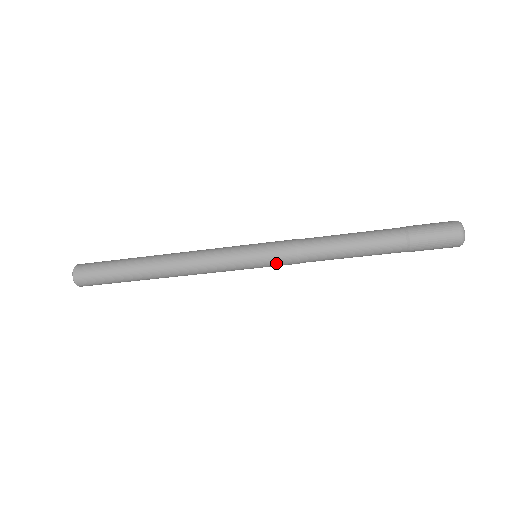
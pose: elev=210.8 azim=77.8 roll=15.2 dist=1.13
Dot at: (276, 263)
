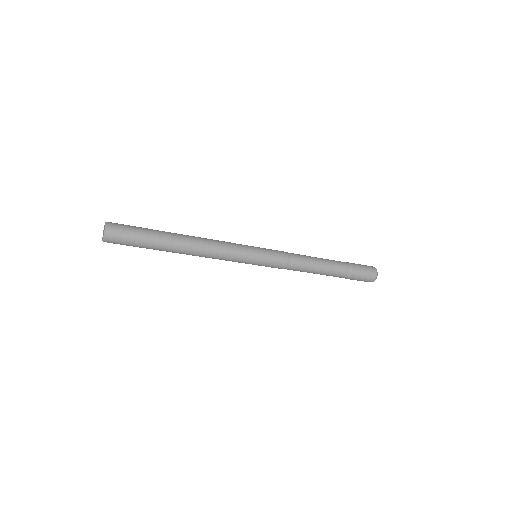
Dot at: occluded
